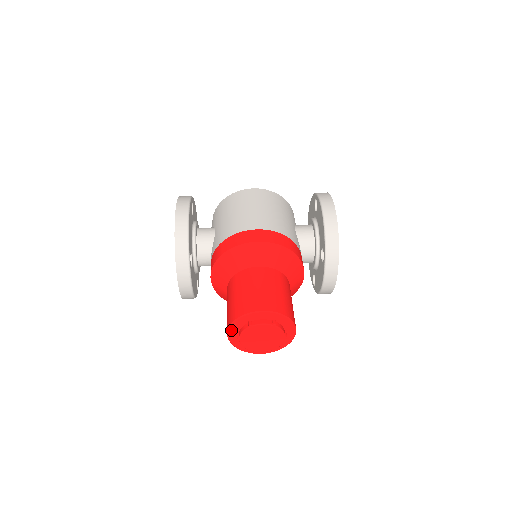
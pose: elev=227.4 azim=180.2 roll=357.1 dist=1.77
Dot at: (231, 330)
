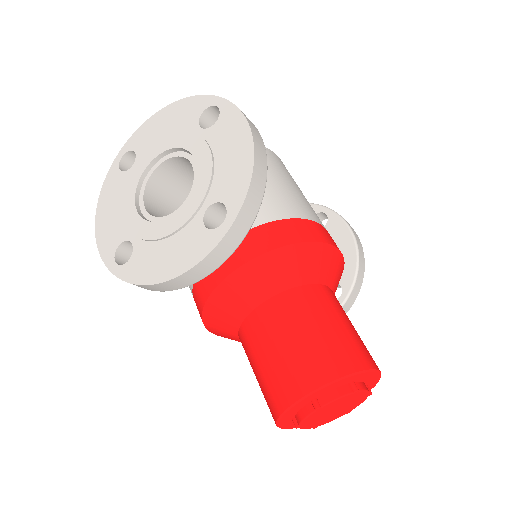
Dot at: (320, 390)
